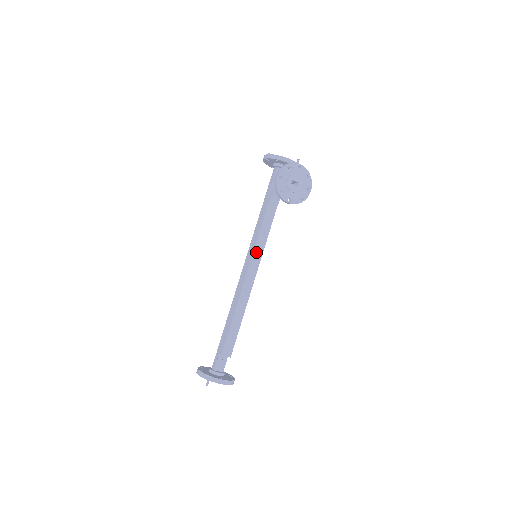
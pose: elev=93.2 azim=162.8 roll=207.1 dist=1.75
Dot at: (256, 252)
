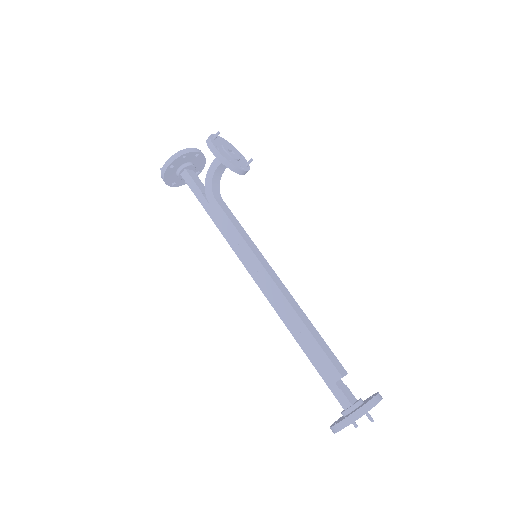
Dot at: (254, 250)
